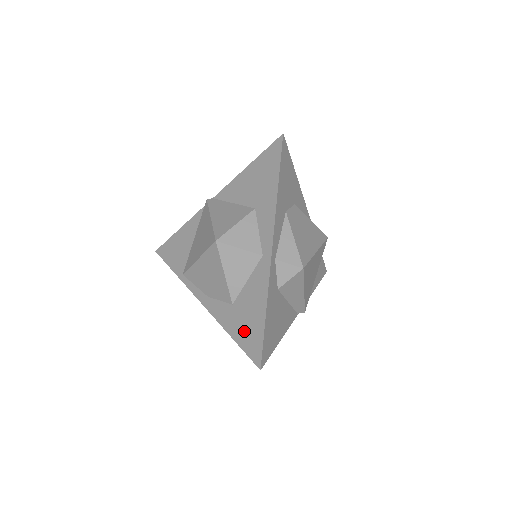
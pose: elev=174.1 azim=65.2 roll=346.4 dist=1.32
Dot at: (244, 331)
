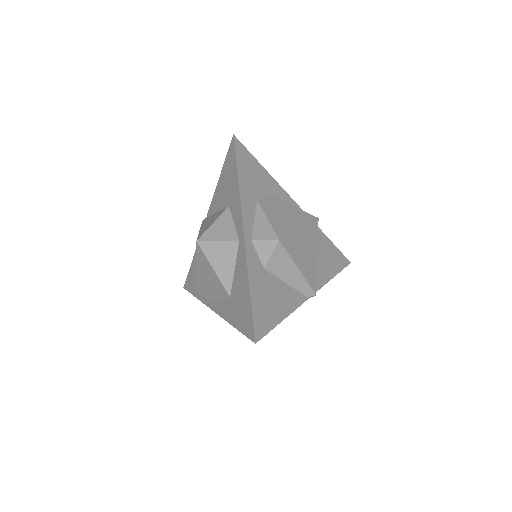
Dot at: (240, 315)
